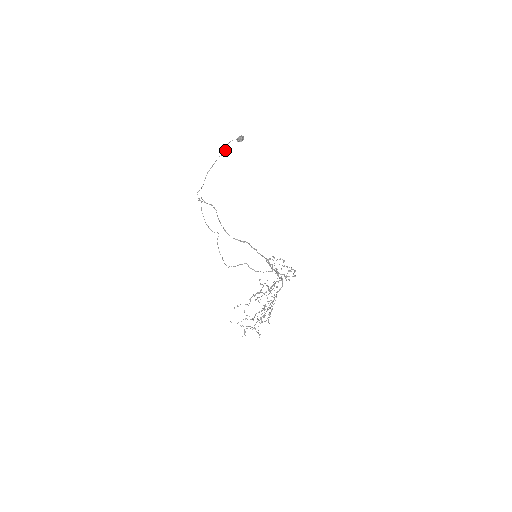
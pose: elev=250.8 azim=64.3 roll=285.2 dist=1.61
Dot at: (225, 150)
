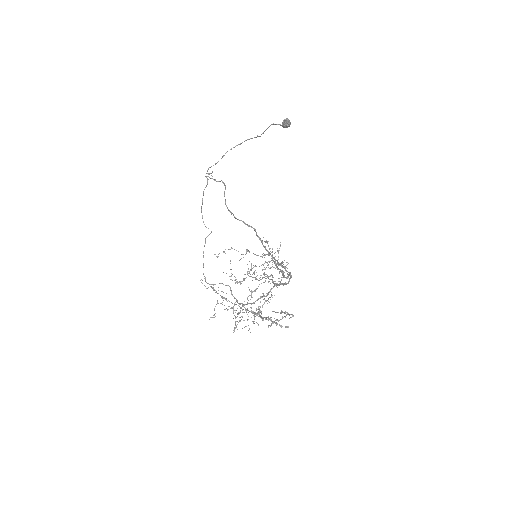
Dot at: (262, 133)
